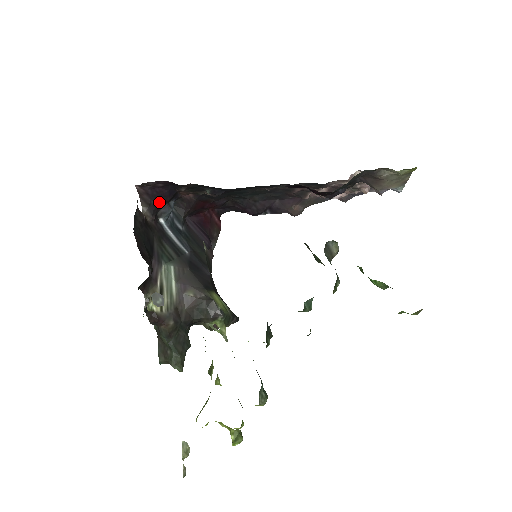
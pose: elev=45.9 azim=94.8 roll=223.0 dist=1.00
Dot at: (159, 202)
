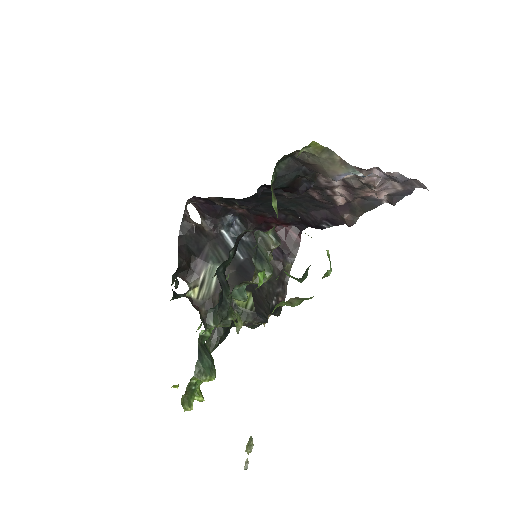
Dot at: (213, 216)
